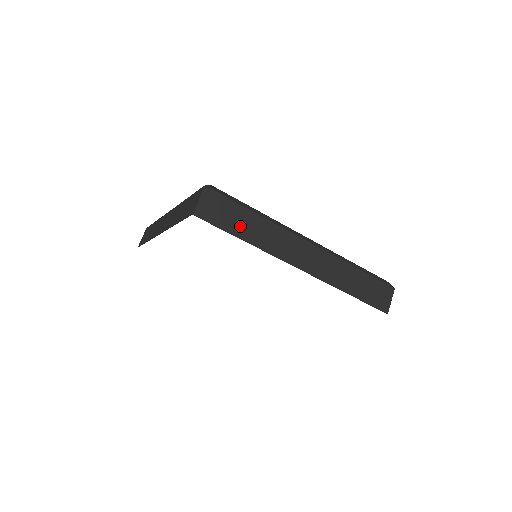
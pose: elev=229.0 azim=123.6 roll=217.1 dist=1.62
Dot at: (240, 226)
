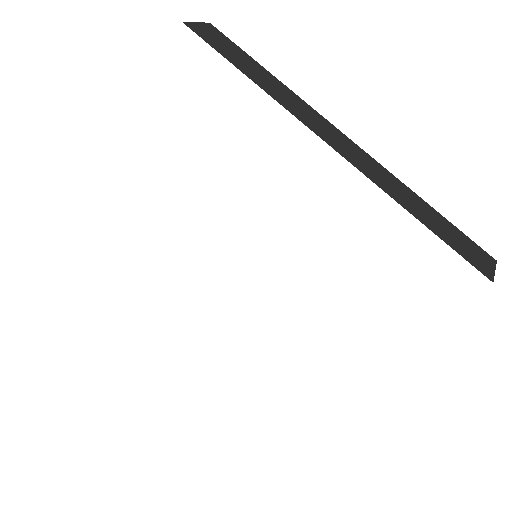
Dot at: (245, 66)
